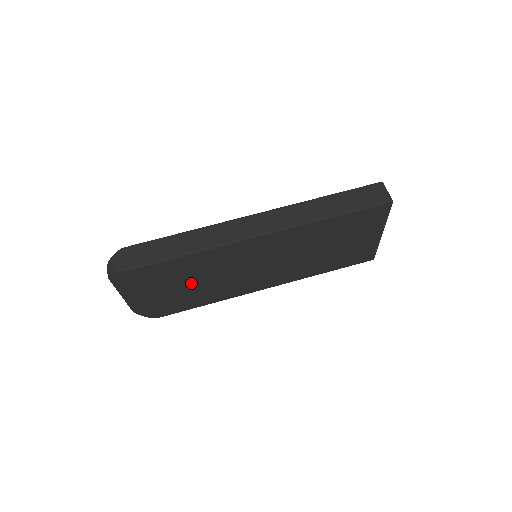
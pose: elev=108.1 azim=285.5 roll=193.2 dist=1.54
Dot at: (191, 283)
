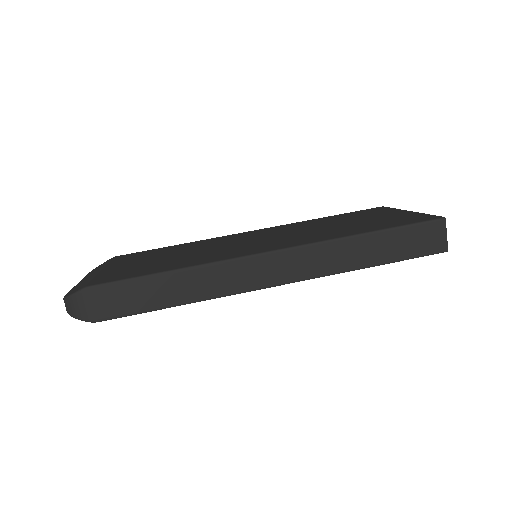
Dot at: occluded
